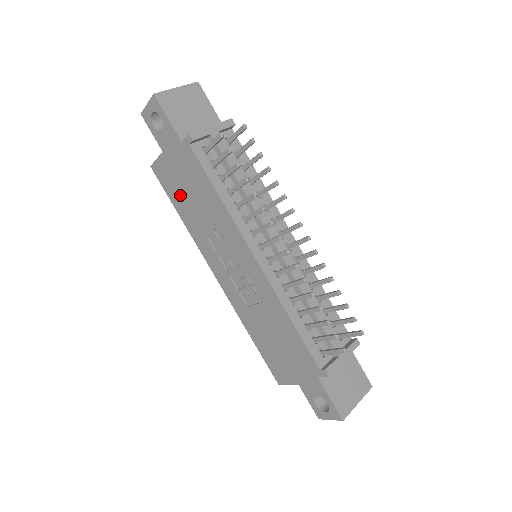
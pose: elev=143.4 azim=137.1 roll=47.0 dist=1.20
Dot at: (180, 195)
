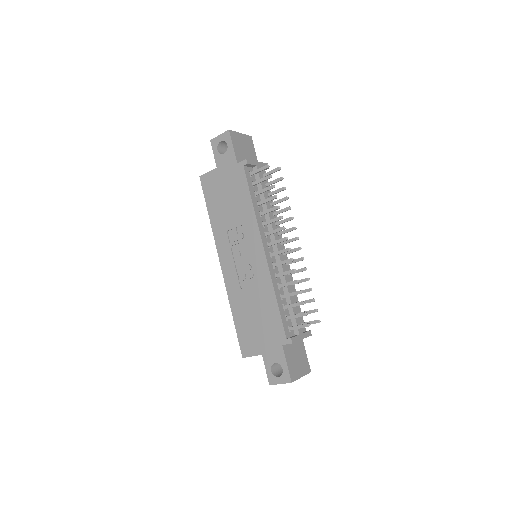
Dot at: (217, 199)
